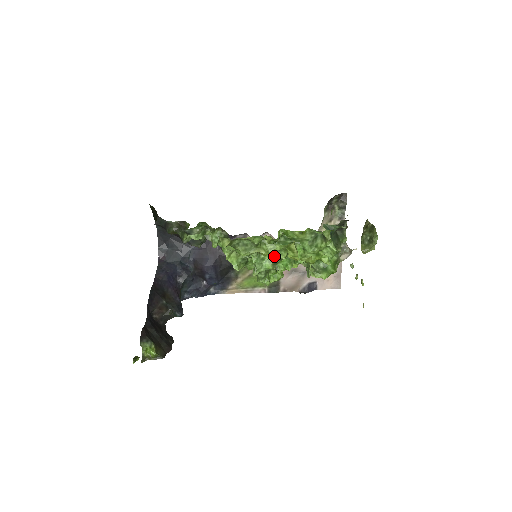
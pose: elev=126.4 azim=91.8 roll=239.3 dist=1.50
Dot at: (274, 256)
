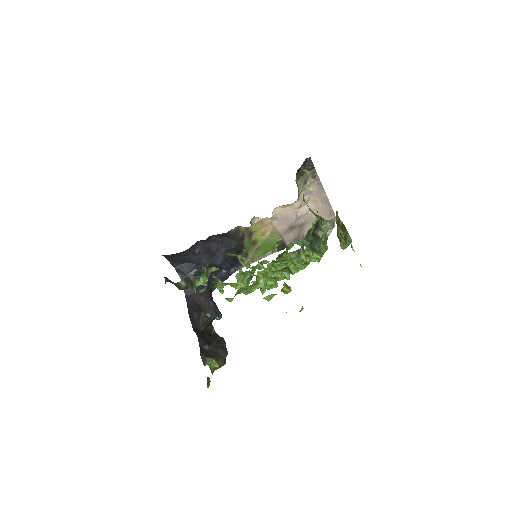
Dot at: (272, 277)
